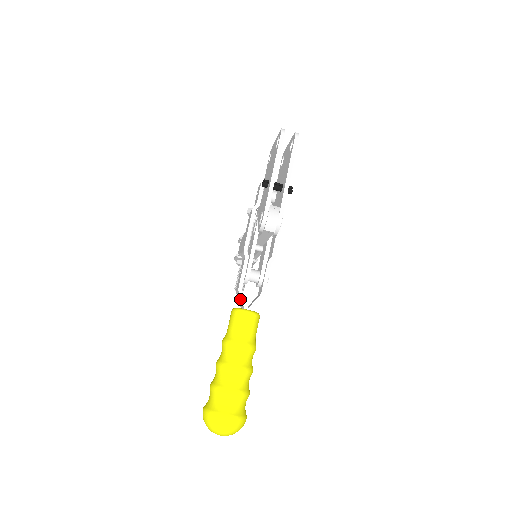
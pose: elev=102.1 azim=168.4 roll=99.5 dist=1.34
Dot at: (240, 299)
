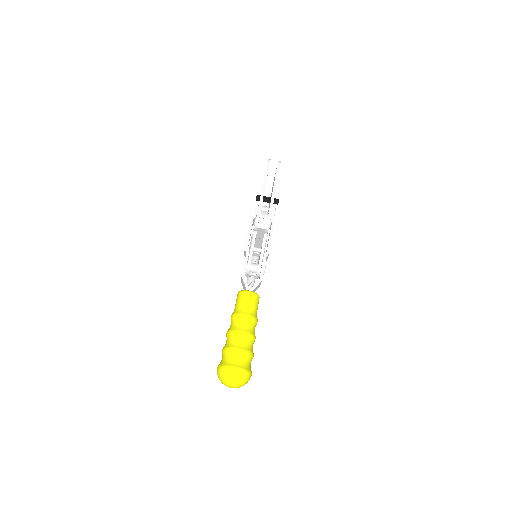
Dot at: (244, 284)
